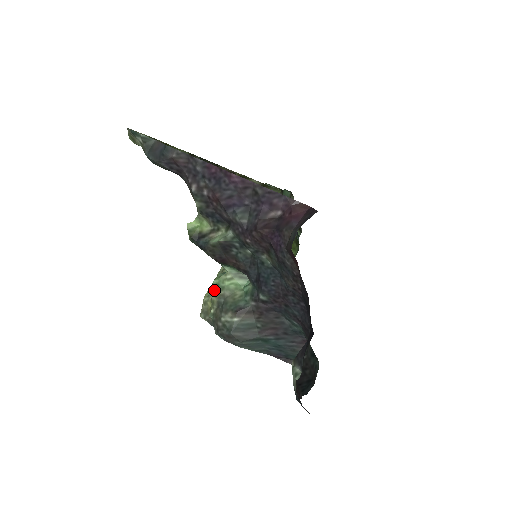
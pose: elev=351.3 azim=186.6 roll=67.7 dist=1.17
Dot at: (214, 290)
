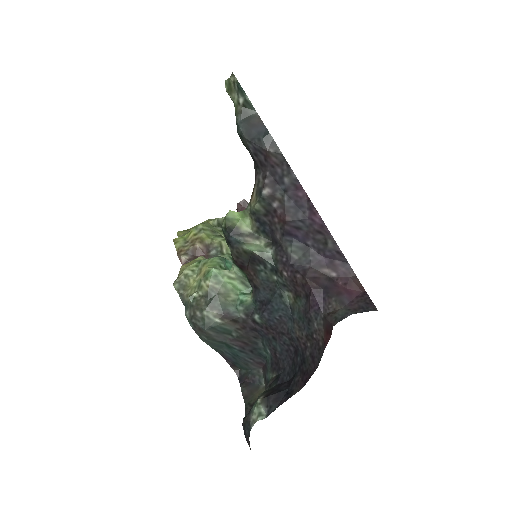
Dot at: (210, 279)
